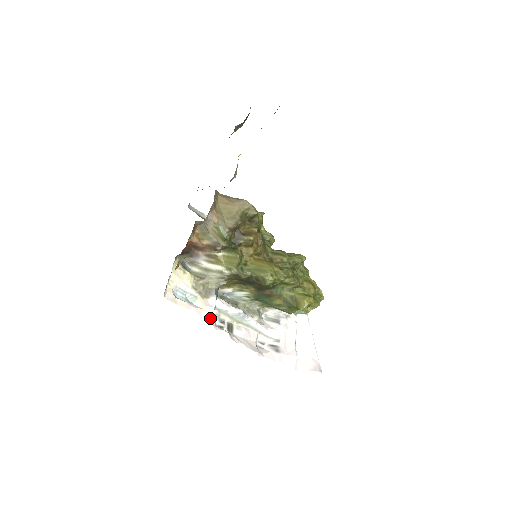
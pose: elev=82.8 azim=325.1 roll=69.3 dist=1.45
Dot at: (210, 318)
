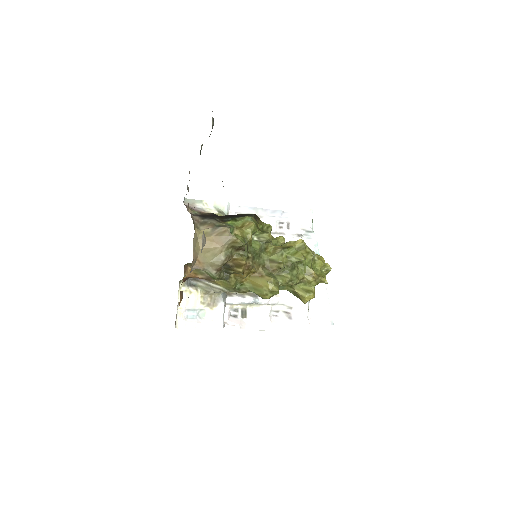
Dot at: occluded
